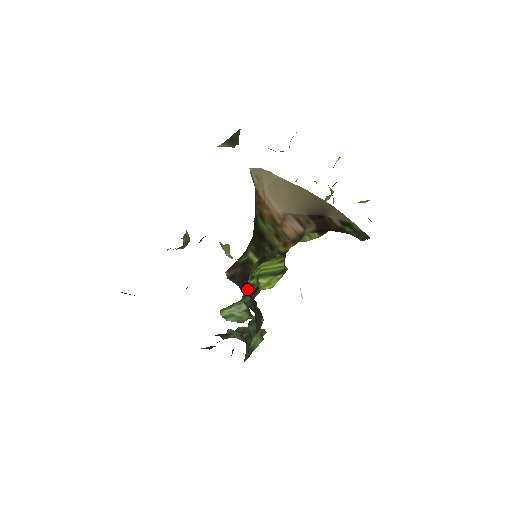
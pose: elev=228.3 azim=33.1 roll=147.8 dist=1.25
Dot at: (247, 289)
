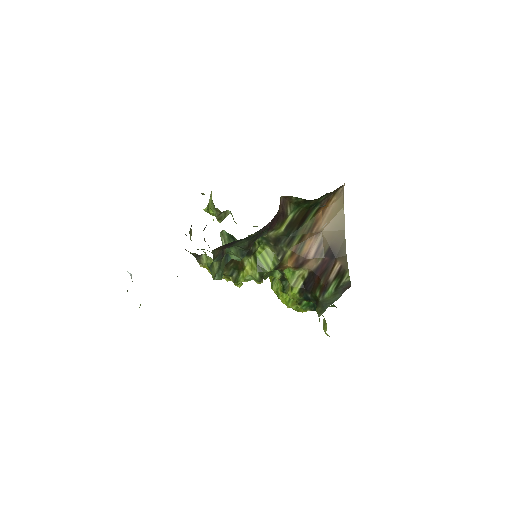
Dot at: occluded
